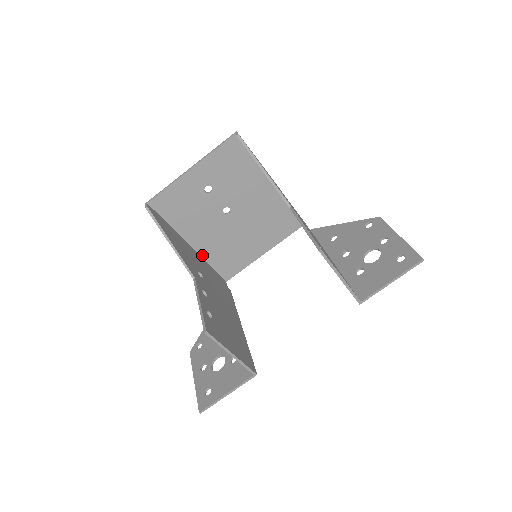
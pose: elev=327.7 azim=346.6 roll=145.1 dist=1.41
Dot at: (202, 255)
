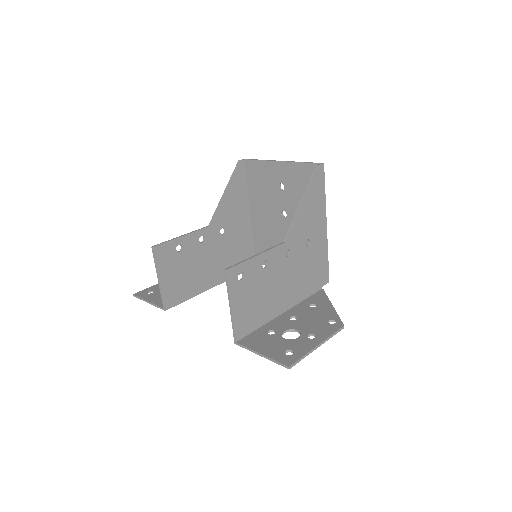
Dot at: (253, 228)
